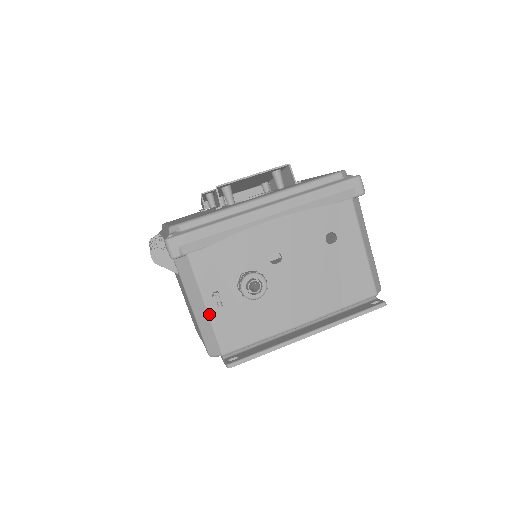
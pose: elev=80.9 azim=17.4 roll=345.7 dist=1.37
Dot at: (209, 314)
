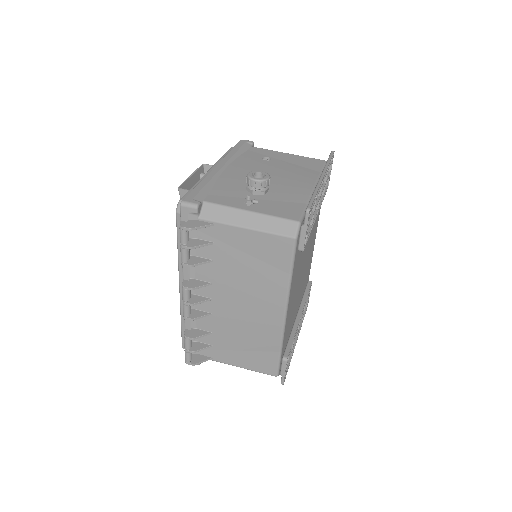
Dot at: (258, 213)
